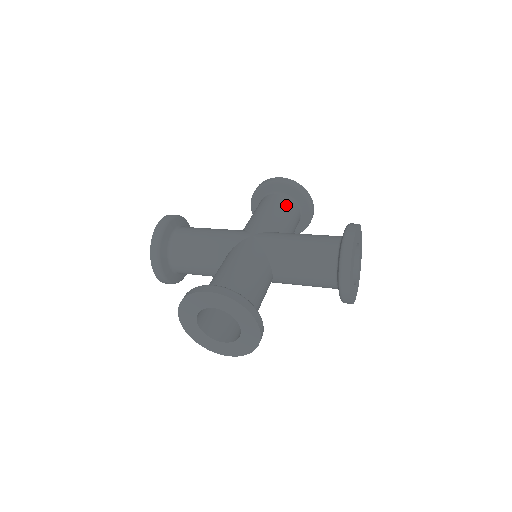
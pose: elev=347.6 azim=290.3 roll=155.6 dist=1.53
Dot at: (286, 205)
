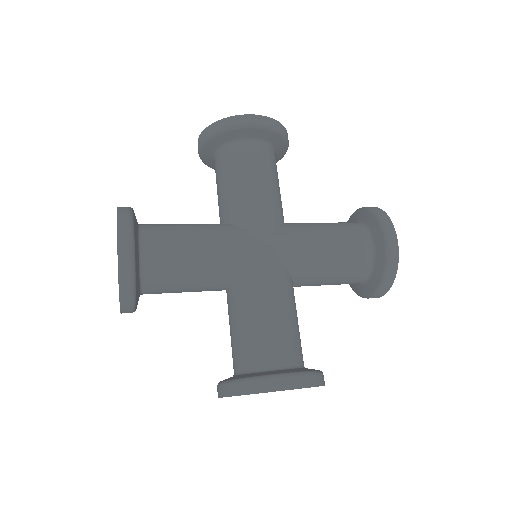
Dot at: (271, 164)
